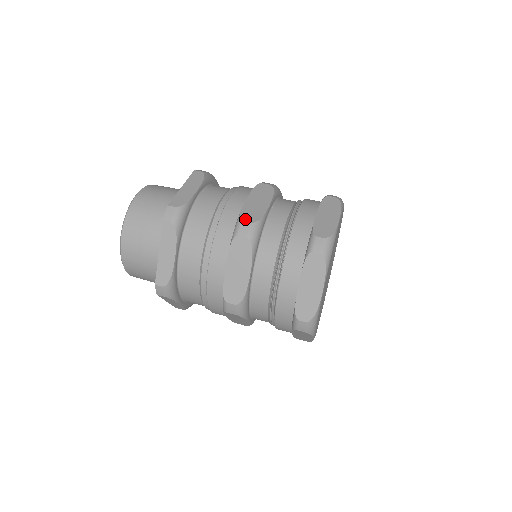
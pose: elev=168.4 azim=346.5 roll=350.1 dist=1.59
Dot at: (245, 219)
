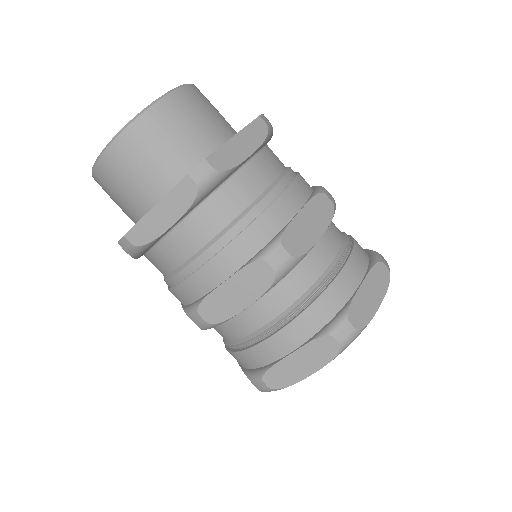
Dot at: occluded
